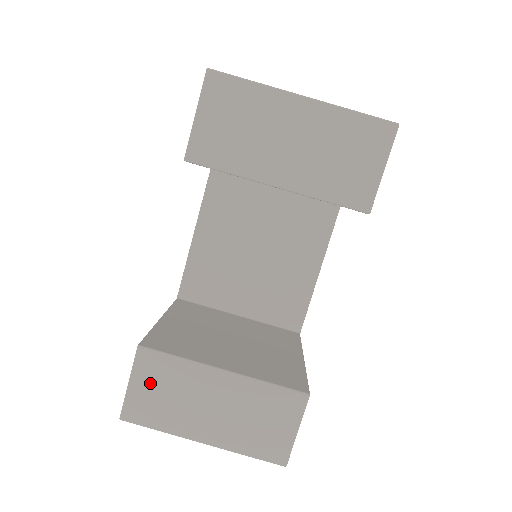
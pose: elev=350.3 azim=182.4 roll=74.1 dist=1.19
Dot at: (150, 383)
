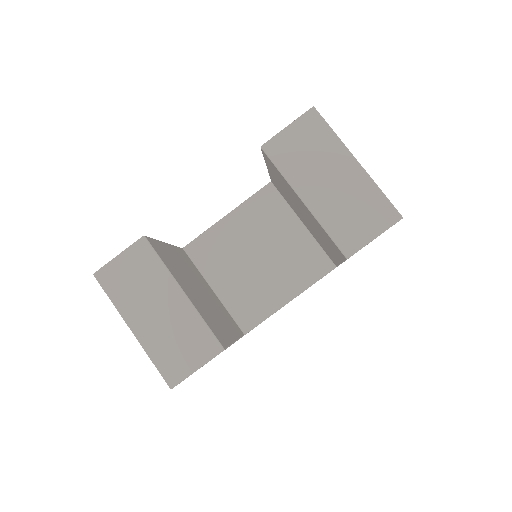
Dot at: (131, 265)
